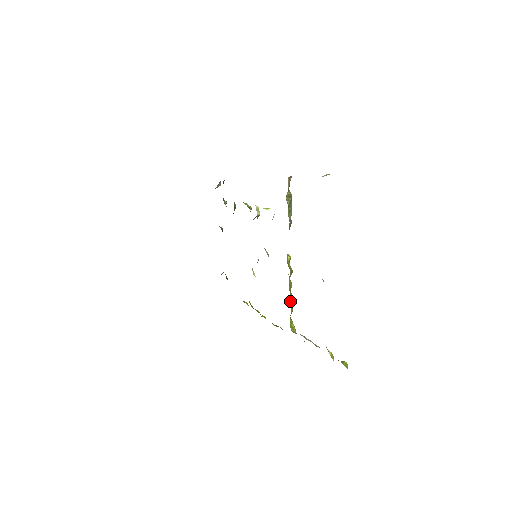
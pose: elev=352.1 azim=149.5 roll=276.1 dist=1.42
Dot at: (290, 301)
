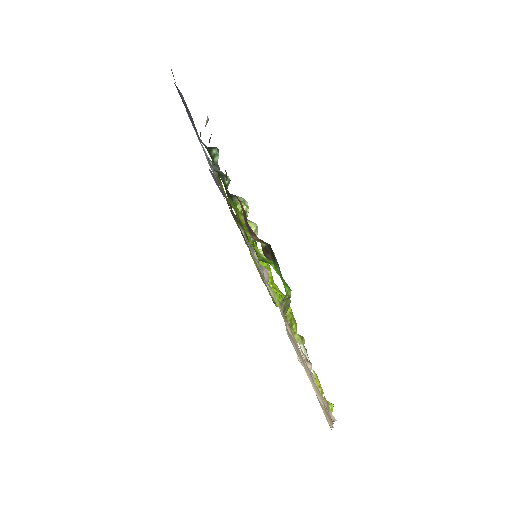
Dot at: occluded
